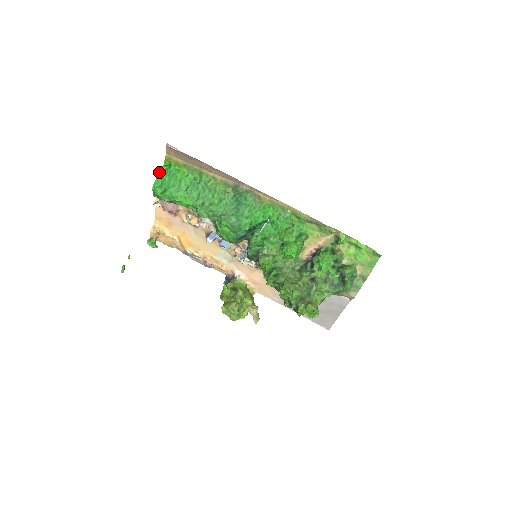
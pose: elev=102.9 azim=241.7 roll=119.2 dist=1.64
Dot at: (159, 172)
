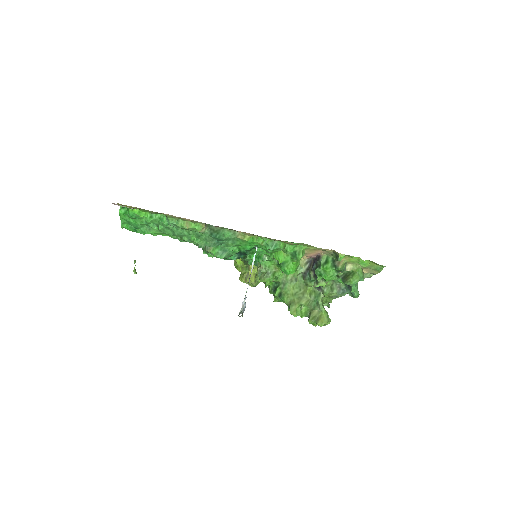
Dot at: (120, 216)
